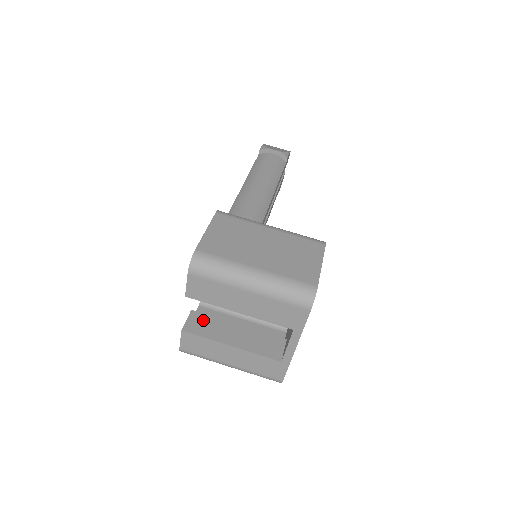
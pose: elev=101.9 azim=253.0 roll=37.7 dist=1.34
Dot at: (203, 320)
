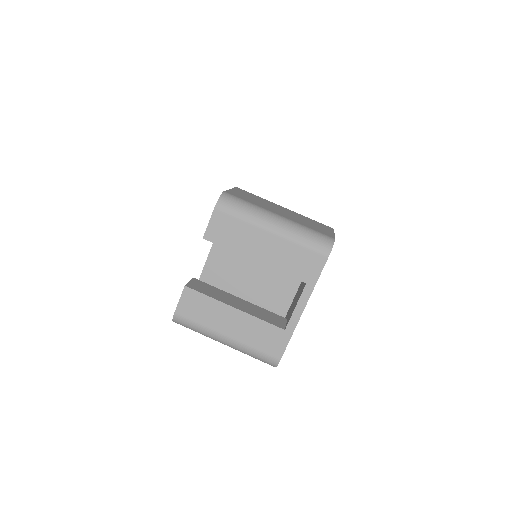
Dot at: (205, 286)
